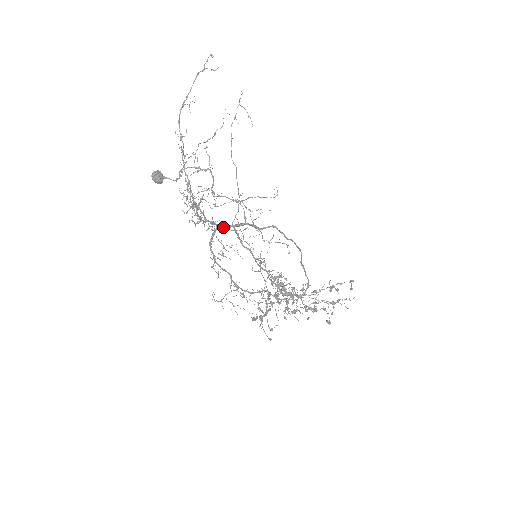
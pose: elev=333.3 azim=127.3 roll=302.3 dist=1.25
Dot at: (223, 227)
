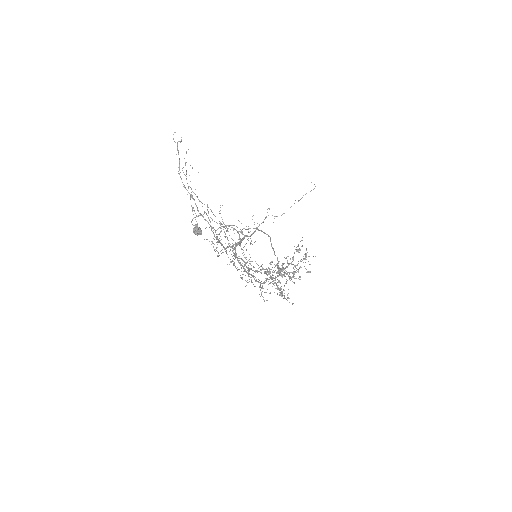
Dot at: occluded
